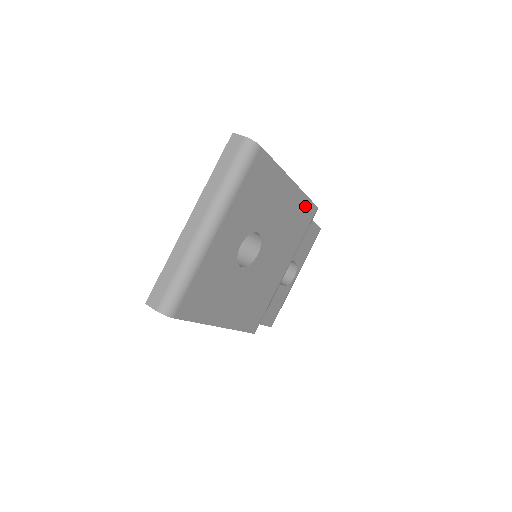
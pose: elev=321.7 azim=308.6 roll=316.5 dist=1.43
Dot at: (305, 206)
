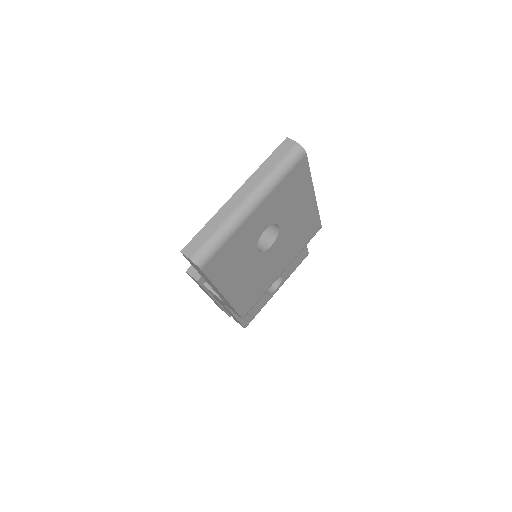
Dot at: (314, 220)
